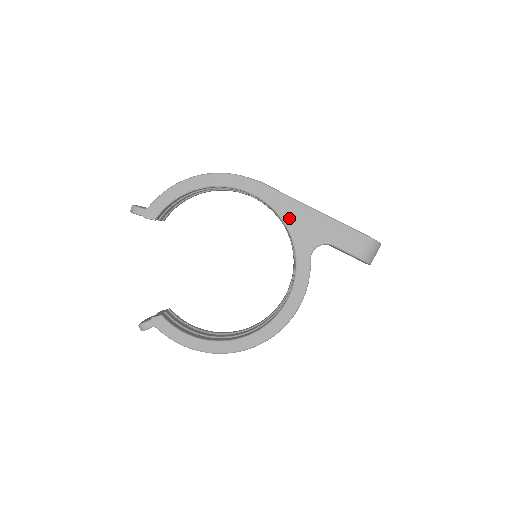
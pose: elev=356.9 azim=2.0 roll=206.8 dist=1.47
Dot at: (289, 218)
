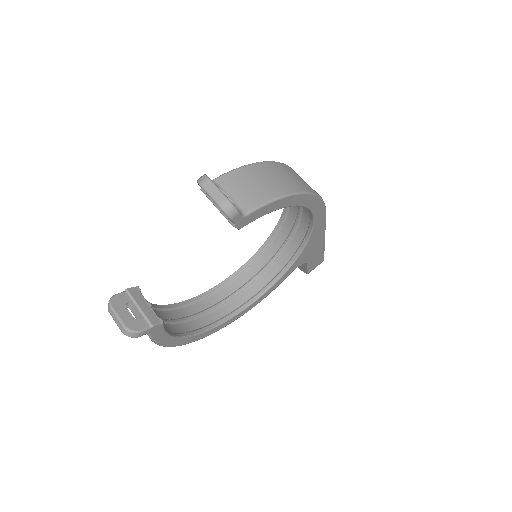
Dot at: (311, 243)
